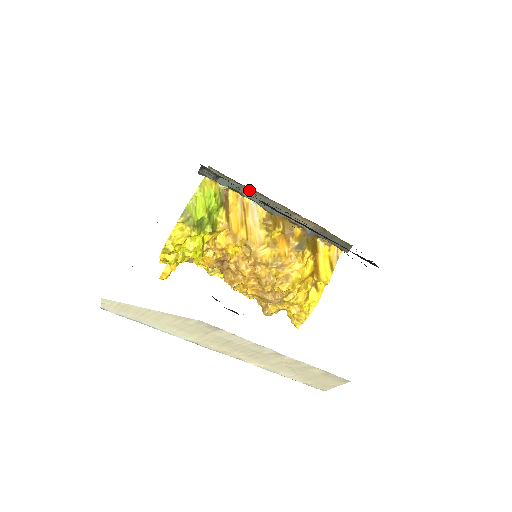
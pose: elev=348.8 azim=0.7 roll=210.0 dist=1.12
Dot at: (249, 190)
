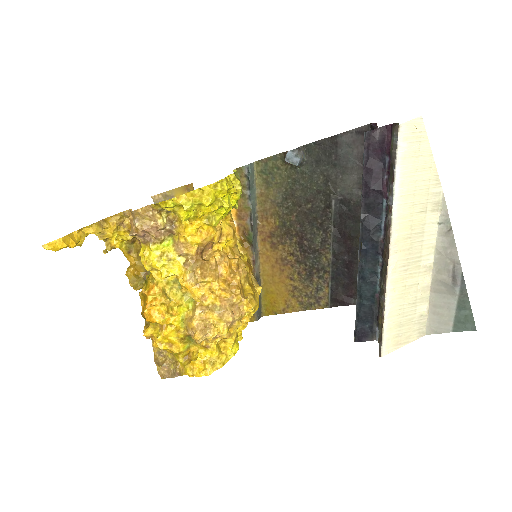
Dot at: (255, 206)
